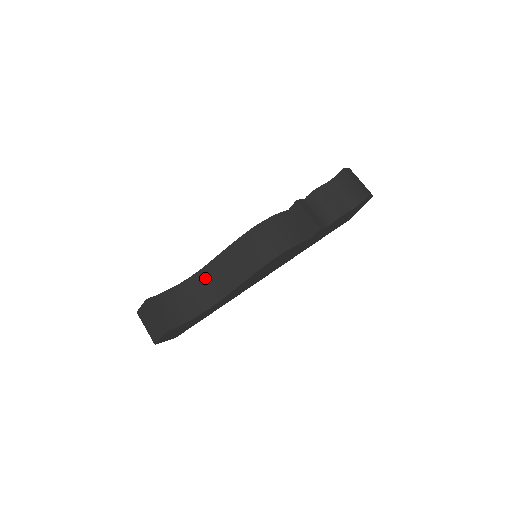
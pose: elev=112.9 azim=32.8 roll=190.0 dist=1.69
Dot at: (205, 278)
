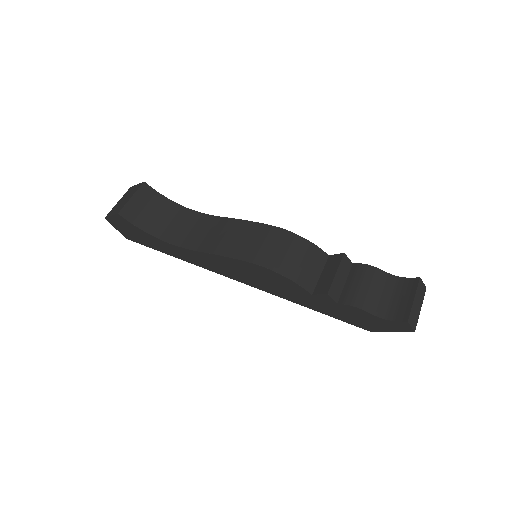
Dot at: (200, 222)
